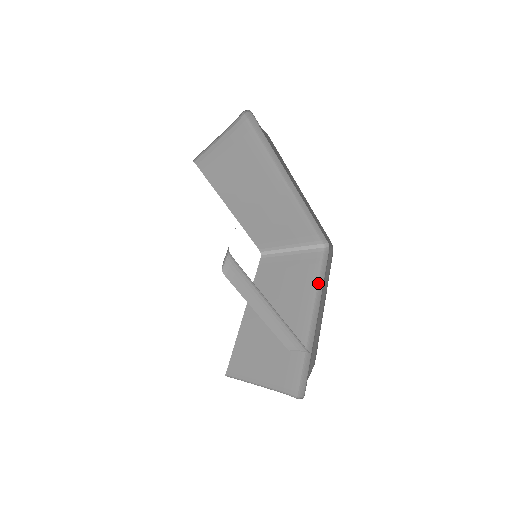
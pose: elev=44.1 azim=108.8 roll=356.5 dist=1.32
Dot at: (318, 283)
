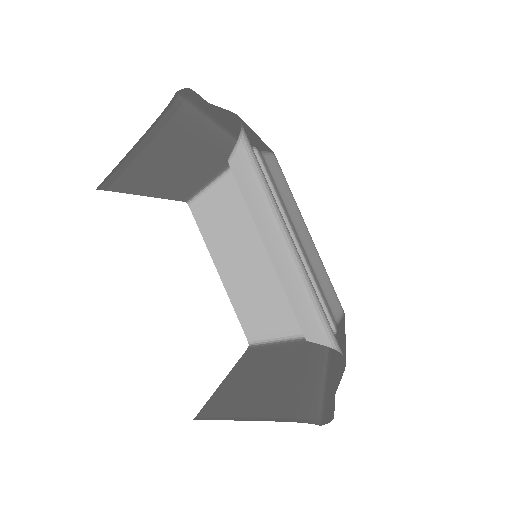
Dot at: (328, 352)
